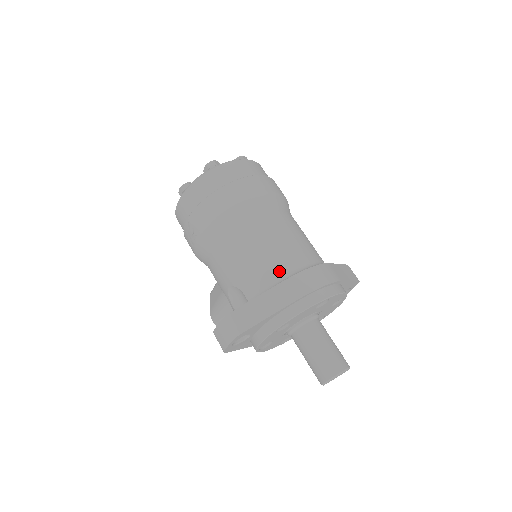
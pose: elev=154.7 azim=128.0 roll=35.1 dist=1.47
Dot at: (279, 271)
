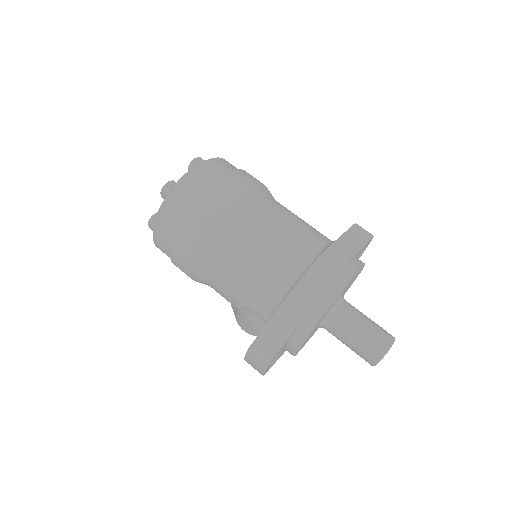
Dot at: (282, 281)
